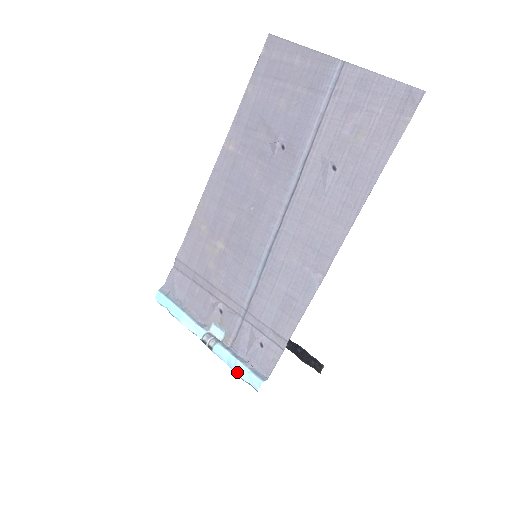
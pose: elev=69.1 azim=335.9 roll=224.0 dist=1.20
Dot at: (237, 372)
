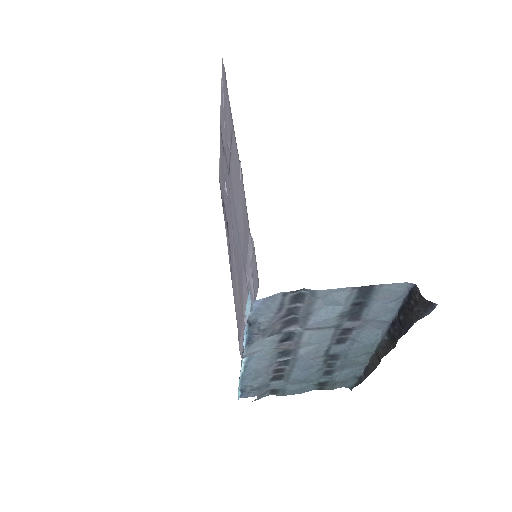
Dot at: occluded
